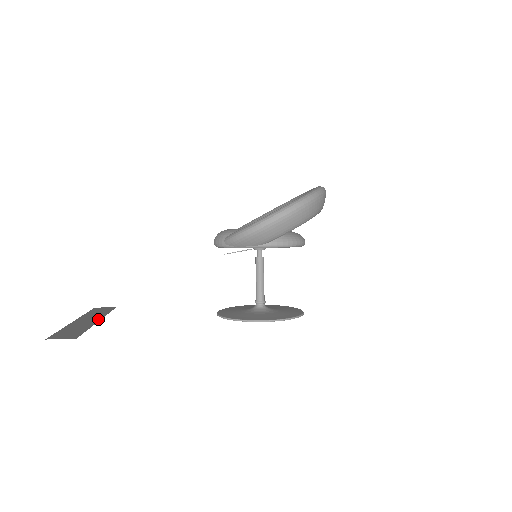
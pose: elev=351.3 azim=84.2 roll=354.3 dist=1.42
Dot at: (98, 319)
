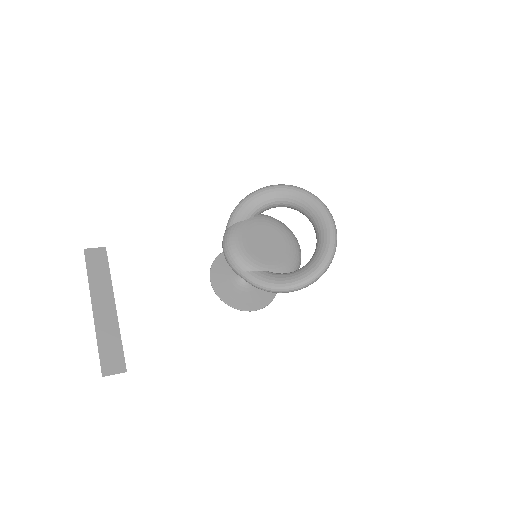
Dot at: (113, 303)
